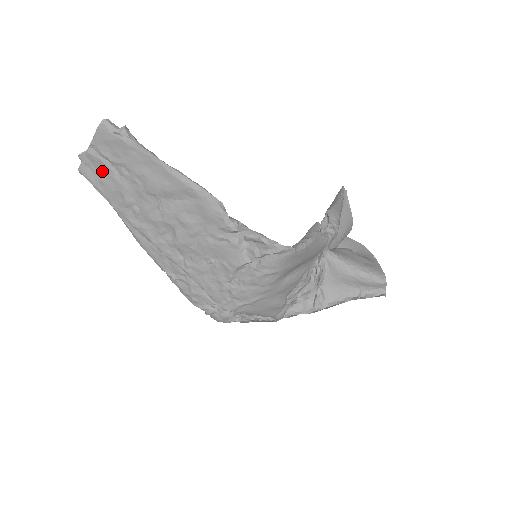
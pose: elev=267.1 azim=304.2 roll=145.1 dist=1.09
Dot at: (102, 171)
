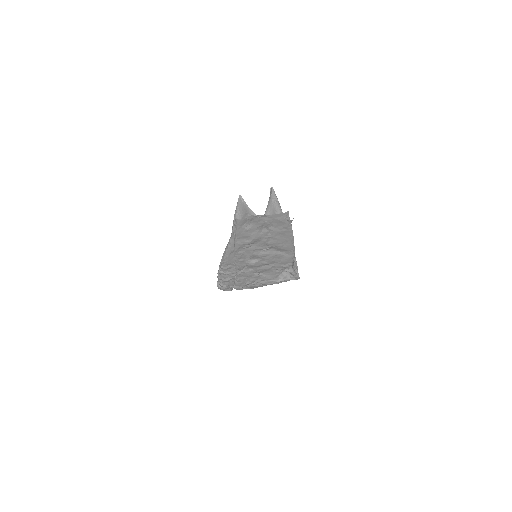
Dot at: (253, 226)
